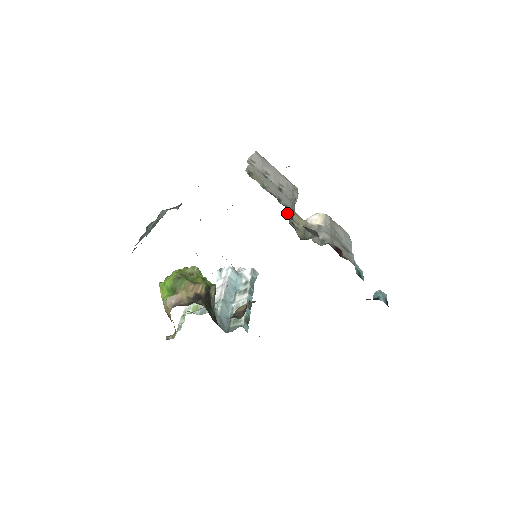
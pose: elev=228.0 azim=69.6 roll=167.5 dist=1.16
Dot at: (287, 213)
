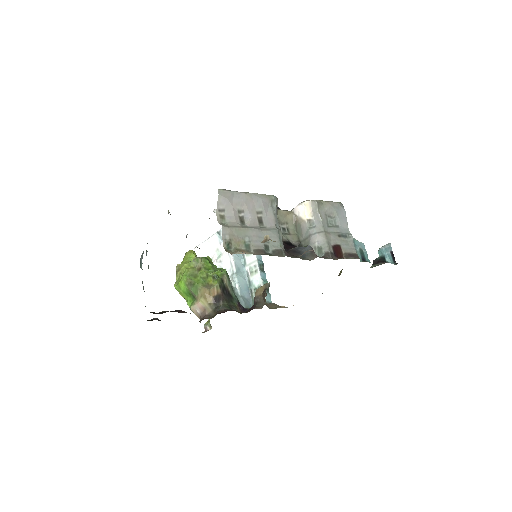
Dot at: occluded
